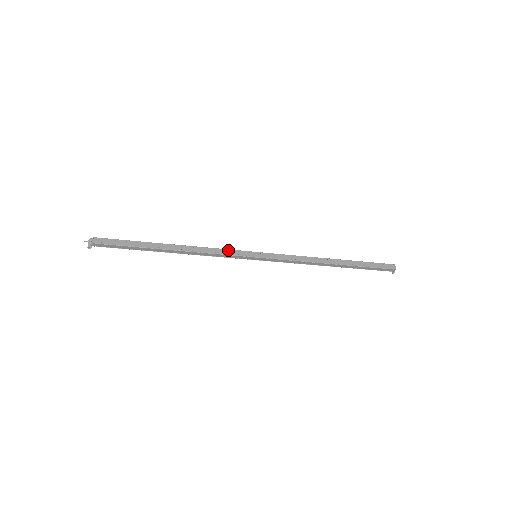
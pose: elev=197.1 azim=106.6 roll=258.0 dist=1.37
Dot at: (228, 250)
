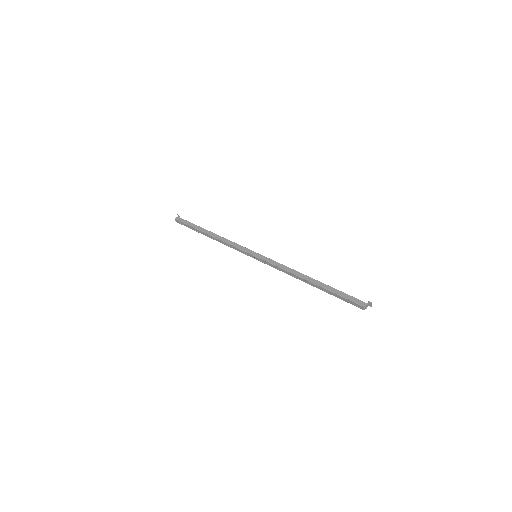
Dot at: (237, 249)
